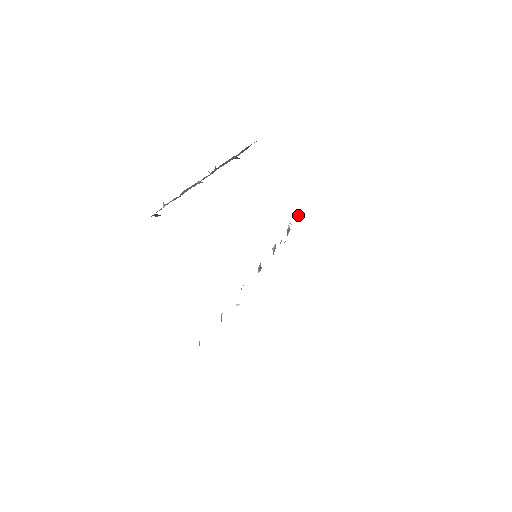
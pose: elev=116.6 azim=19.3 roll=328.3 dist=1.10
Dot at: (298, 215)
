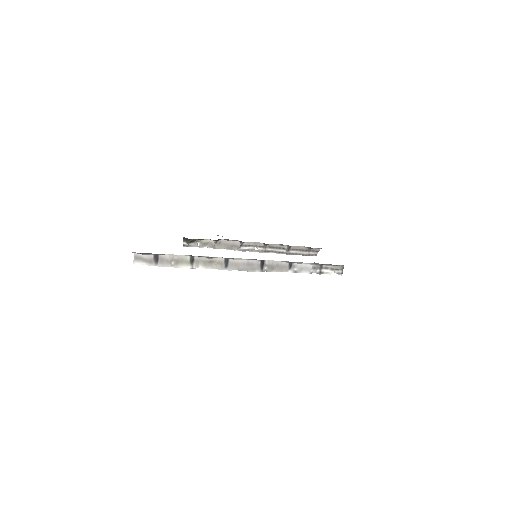
Dot at: occluded
